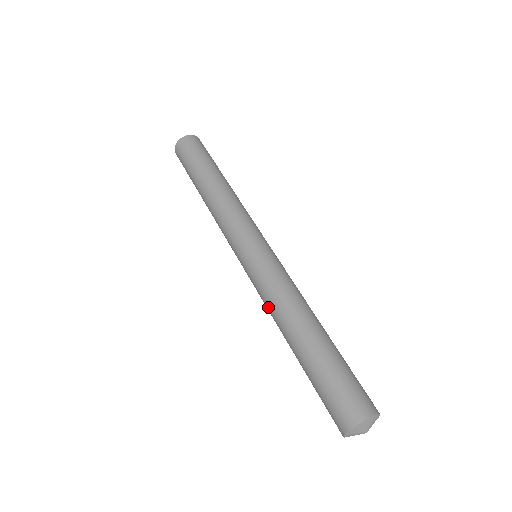
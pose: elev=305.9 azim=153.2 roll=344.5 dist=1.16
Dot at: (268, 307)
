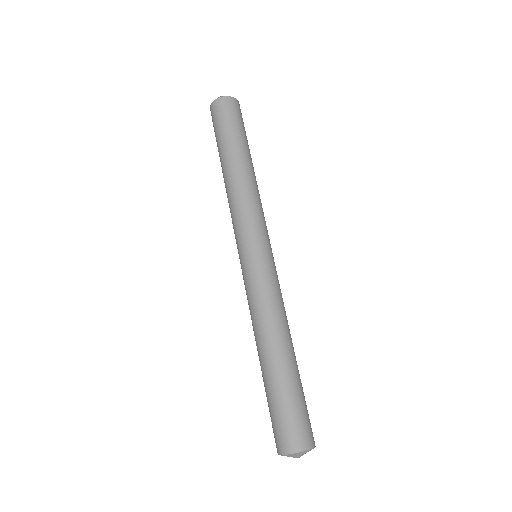
Dot at: occluded
